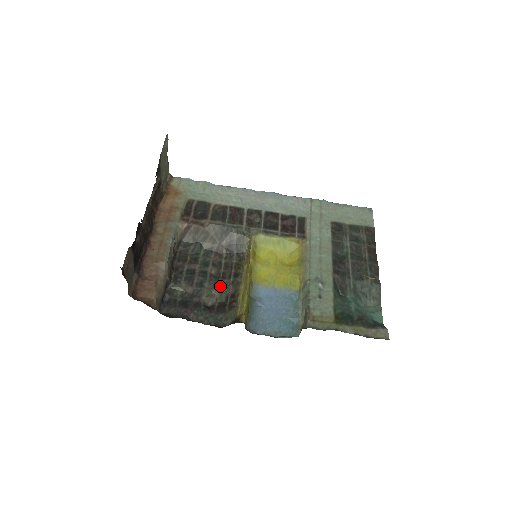
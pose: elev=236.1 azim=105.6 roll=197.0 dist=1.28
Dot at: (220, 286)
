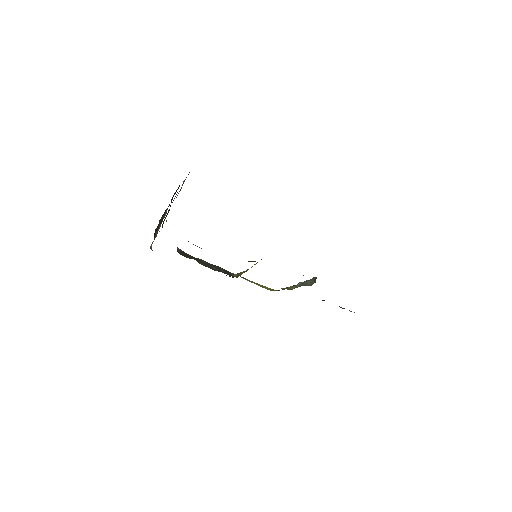
Dot at: occluded
